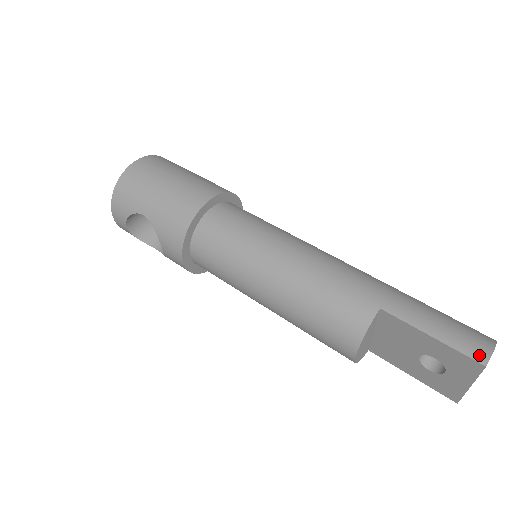
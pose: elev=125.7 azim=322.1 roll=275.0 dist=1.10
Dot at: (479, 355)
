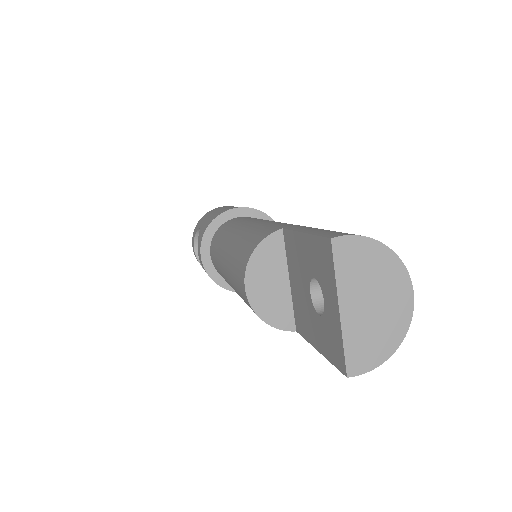
Dot at: (335, 234)
